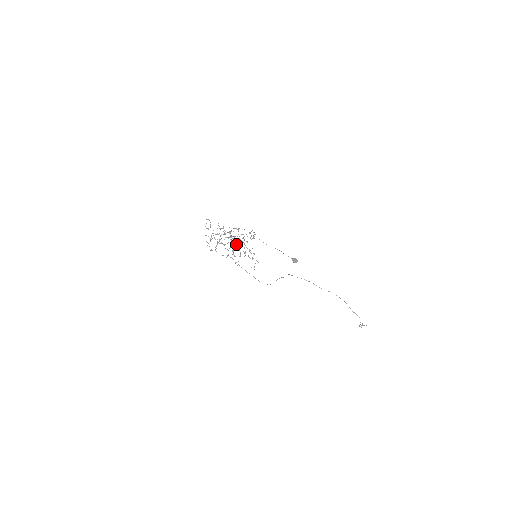
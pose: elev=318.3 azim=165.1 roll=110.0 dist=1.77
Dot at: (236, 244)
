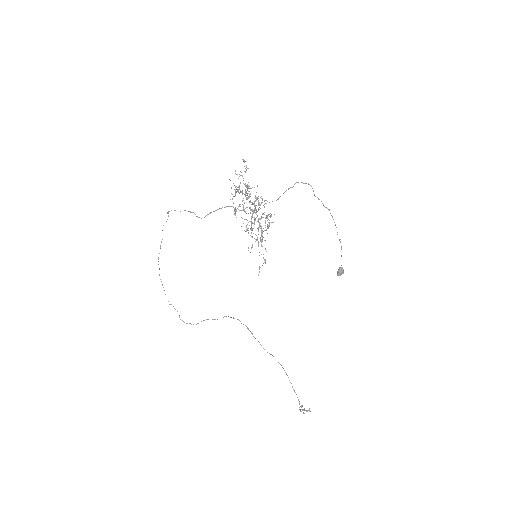
Dot at: occluded
